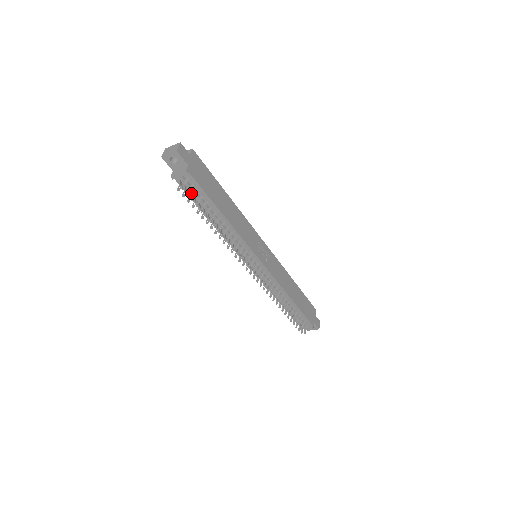
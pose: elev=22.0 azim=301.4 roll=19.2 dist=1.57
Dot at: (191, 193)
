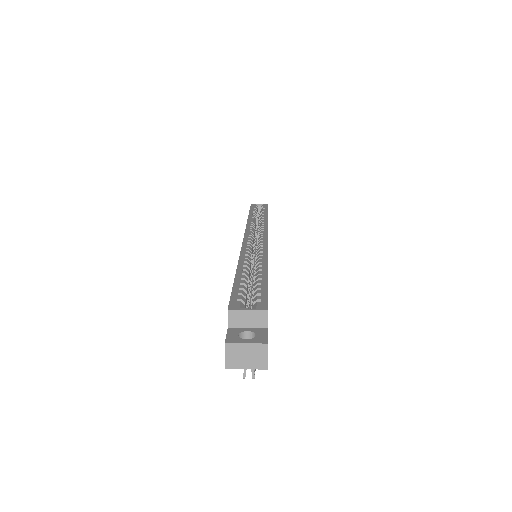
Dot at: occluded
